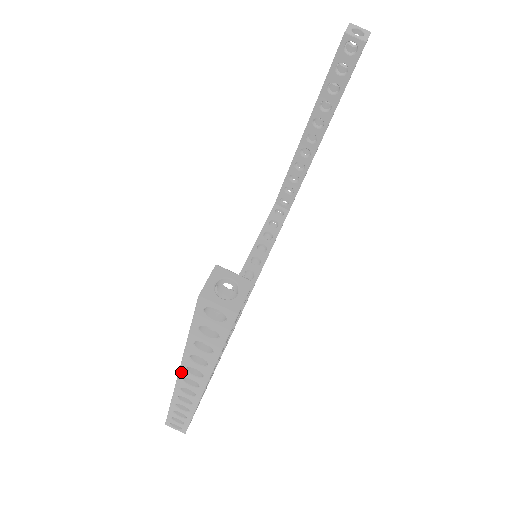
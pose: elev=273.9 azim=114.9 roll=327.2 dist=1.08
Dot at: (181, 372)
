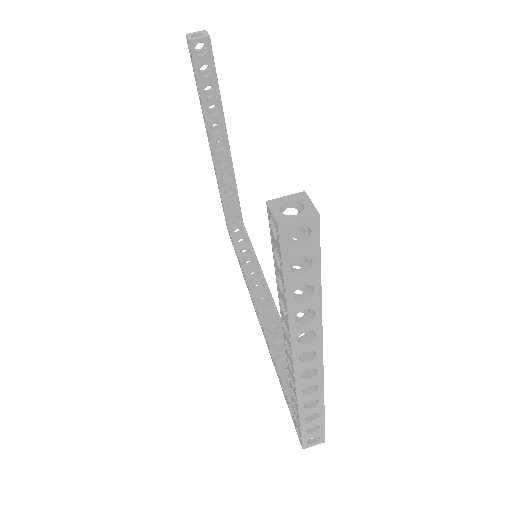
Dot at: (294, 352)
